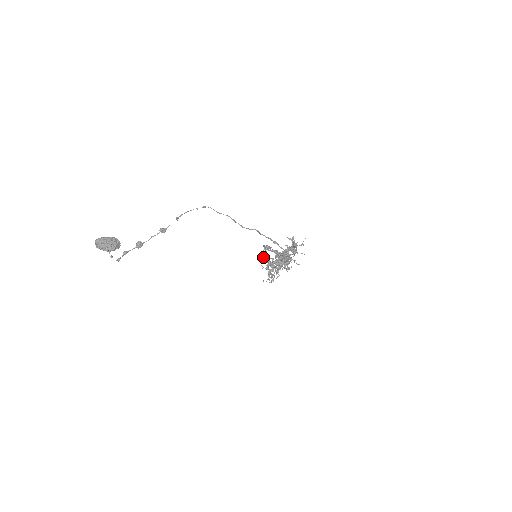
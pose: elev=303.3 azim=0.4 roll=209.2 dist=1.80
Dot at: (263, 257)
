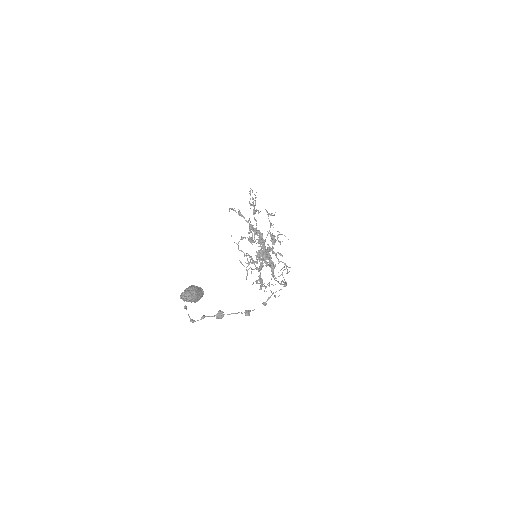
Dot at: occluded
